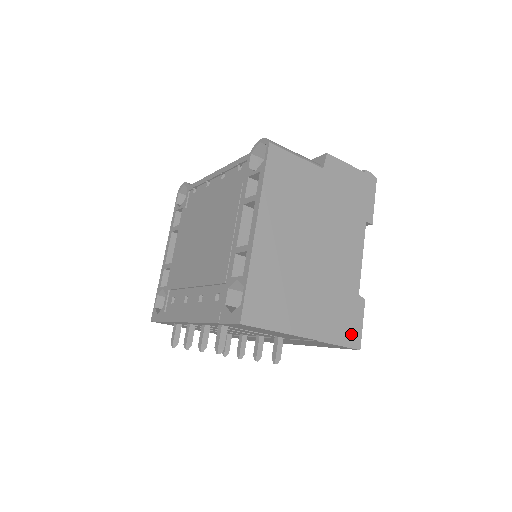
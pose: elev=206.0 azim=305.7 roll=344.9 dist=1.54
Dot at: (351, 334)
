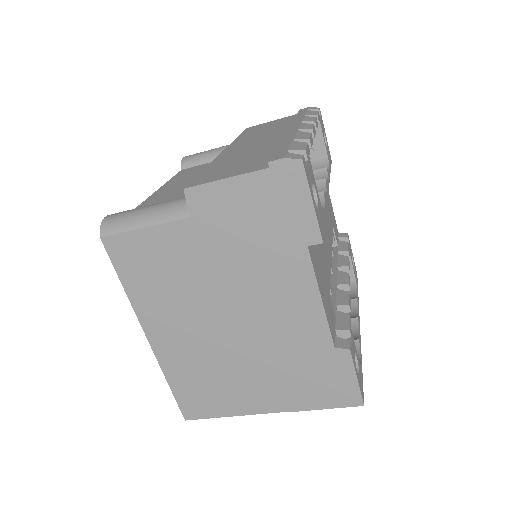
Dot at: (339, 393)
